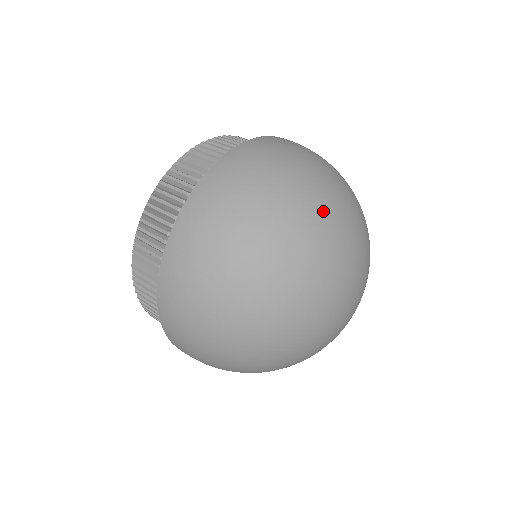
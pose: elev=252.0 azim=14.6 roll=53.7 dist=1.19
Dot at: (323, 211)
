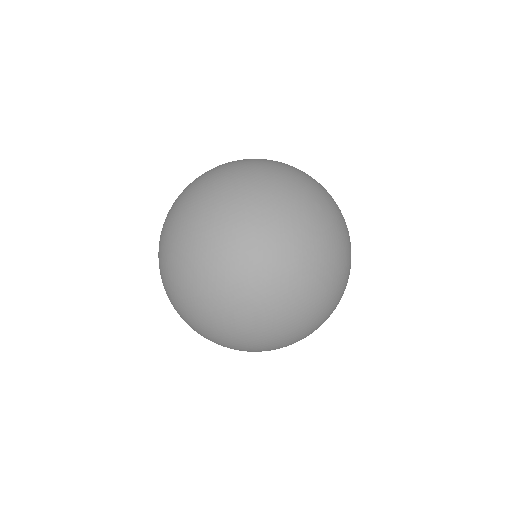
Dot at: (205, 219)
